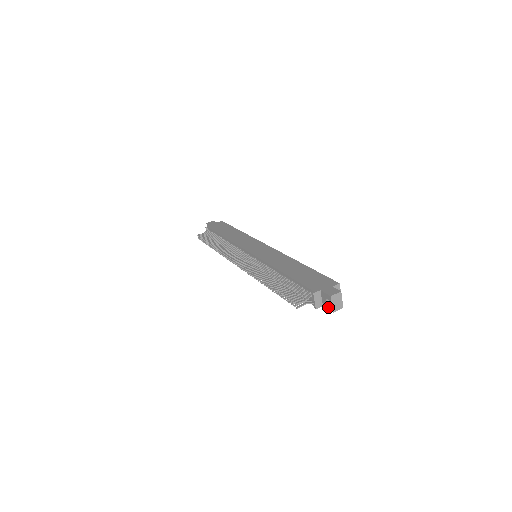
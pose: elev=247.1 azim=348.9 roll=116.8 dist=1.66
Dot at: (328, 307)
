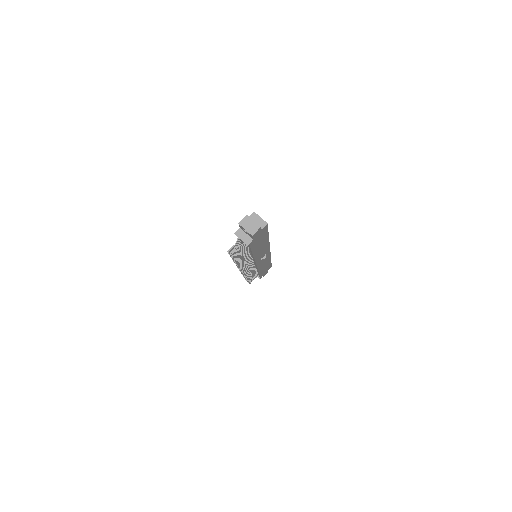
Dot at: (250, 235)
